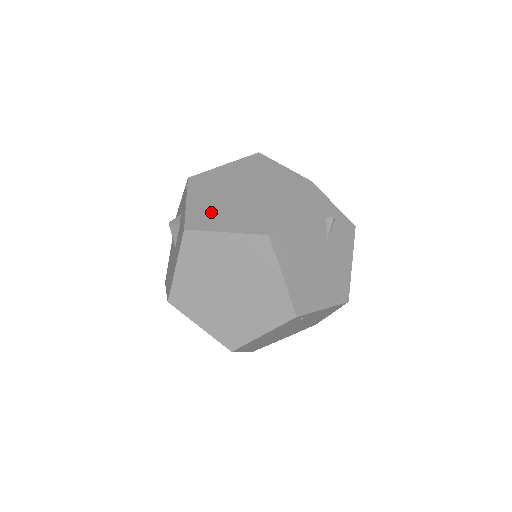
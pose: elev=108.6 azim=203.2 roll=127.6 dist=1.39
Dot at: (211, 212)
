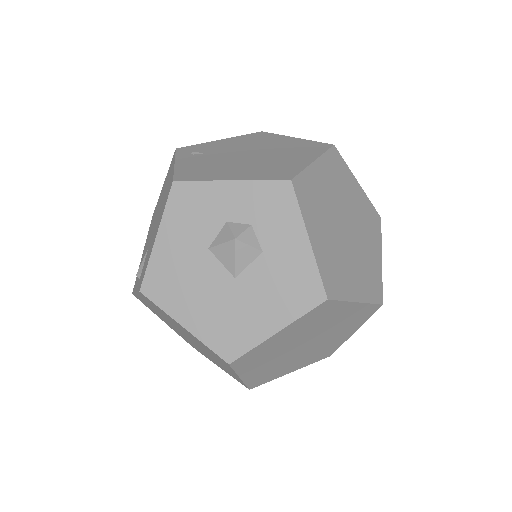
Dot at: (338, 265)
